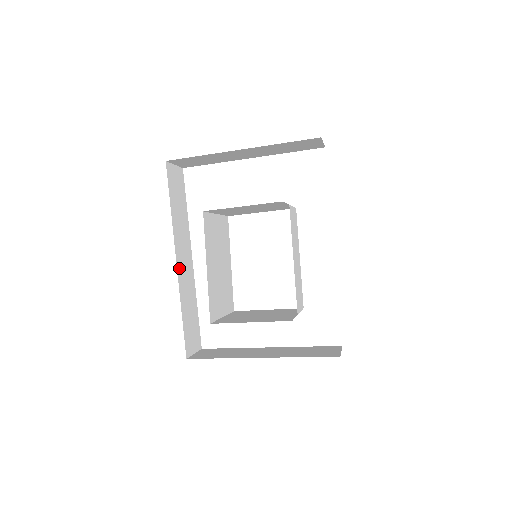
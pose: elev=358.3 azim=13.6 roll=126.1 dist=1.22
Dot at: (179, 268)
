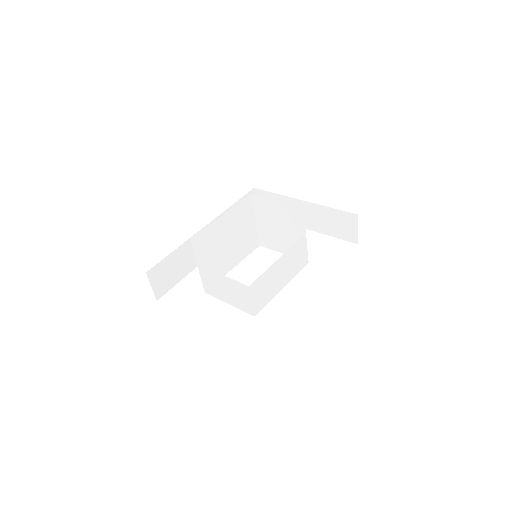
Dot at: occluded
